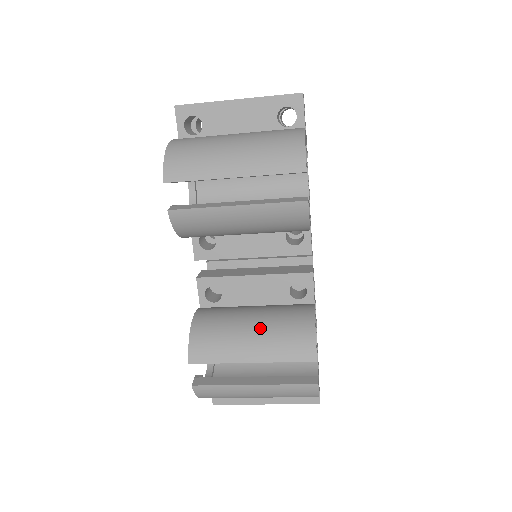
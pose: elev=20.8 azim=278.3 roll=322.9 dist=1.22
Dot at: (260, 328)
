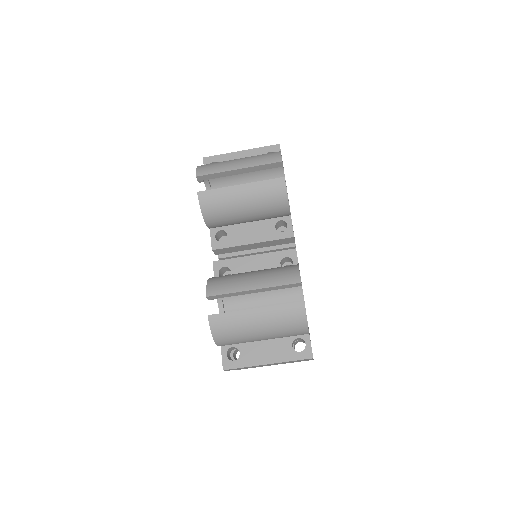
Dot at: (259, 272)
